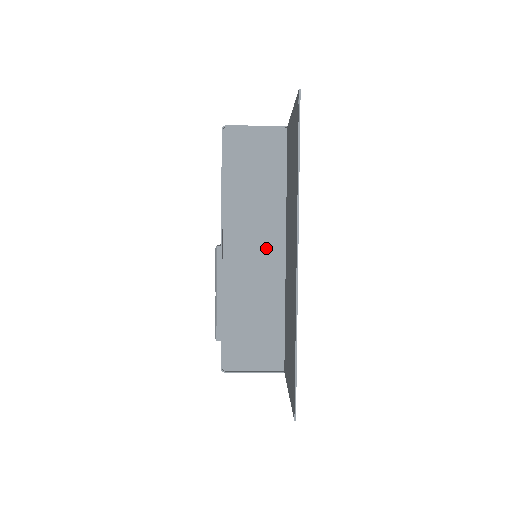
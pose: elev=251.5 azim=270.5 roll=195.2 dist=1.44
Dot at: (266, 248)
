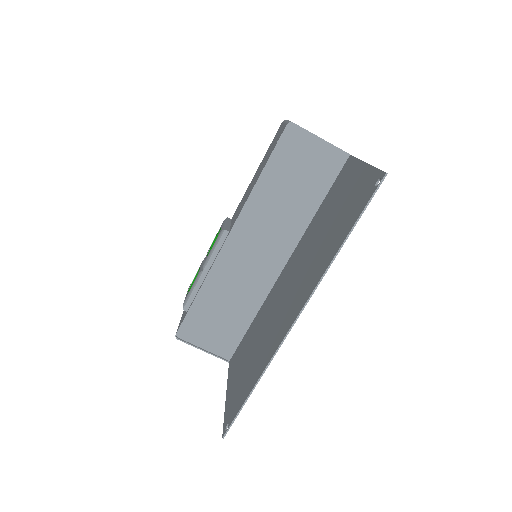
Dot at: (269, 255)
